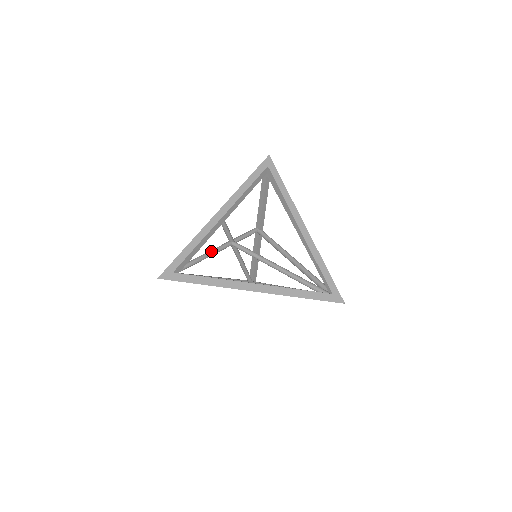
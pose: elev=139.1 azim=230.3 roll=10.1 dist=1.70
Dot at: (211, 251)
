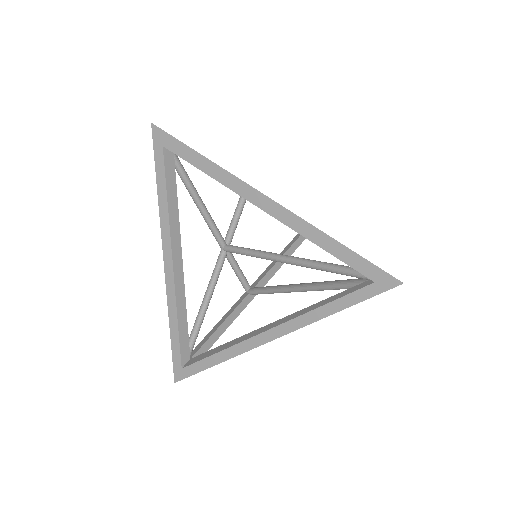
Dot at: (207, 210)
